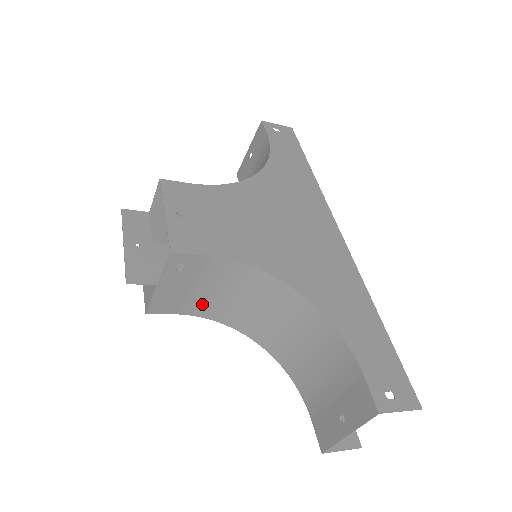
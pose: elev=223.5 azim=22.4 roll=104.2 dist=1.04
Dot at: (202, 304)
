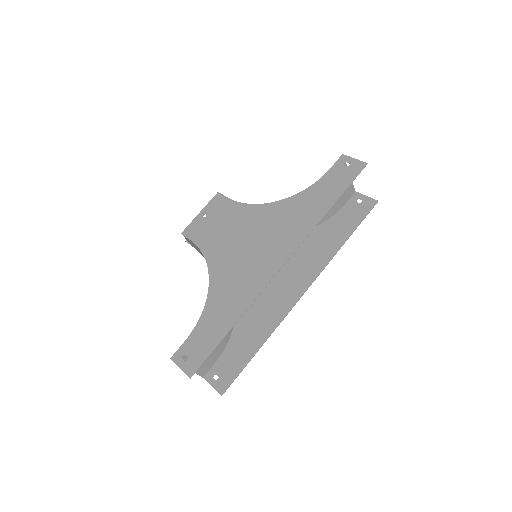
Dot at: occluded
